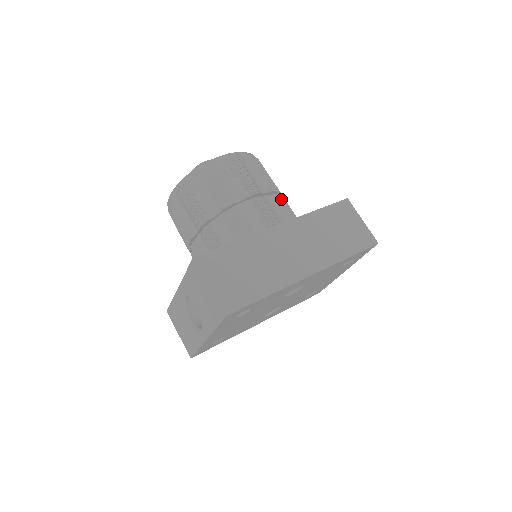
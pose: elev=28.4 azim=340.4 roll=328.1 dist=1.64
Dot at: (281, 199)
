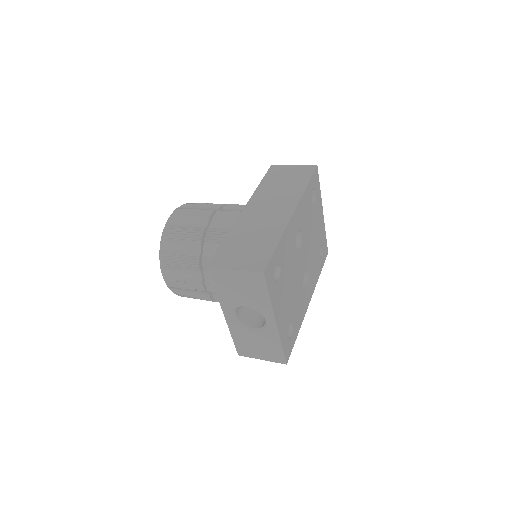
Dot at: occluded
